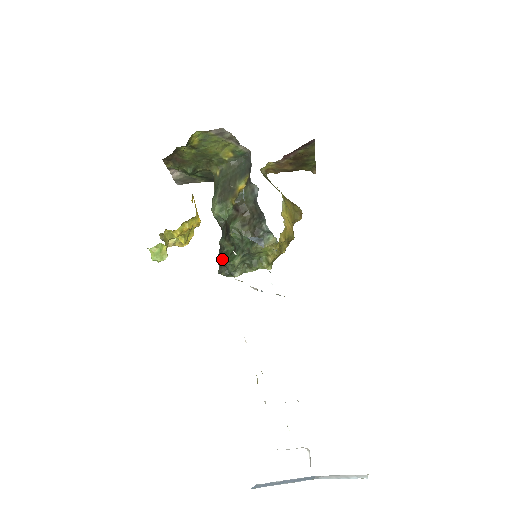
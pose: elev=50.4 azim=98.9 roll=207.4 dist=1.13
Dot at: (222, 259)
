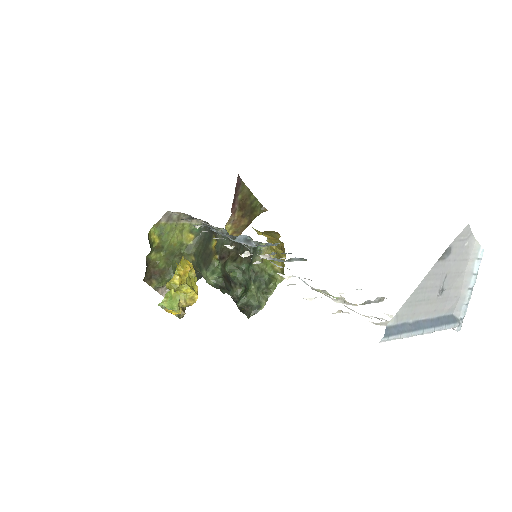
Dot at: (240, 299)
